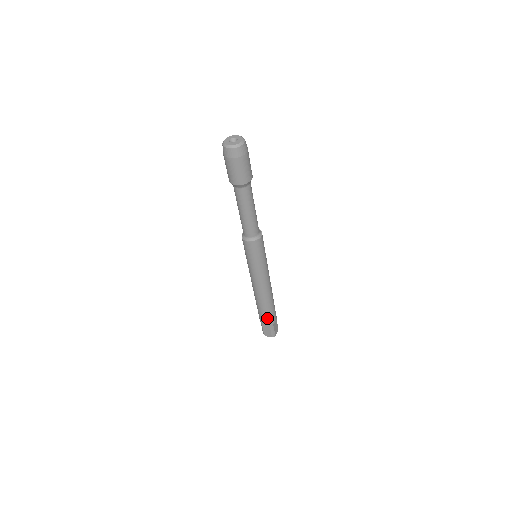
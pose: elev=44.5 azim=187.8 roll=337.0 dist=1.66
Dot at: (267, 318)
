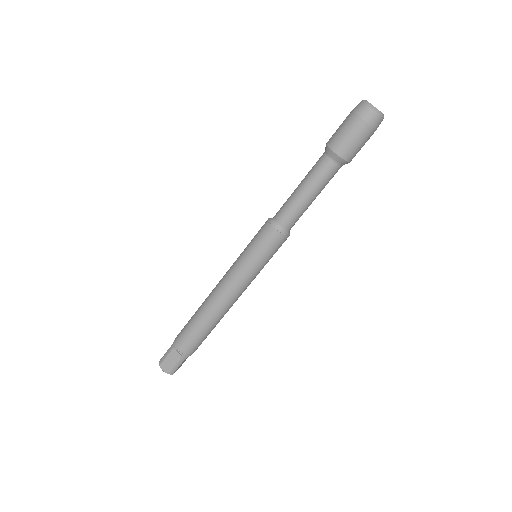
Dot at: (191, 343)
